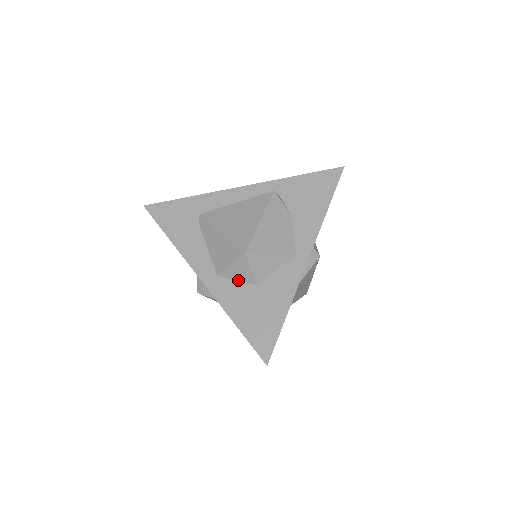
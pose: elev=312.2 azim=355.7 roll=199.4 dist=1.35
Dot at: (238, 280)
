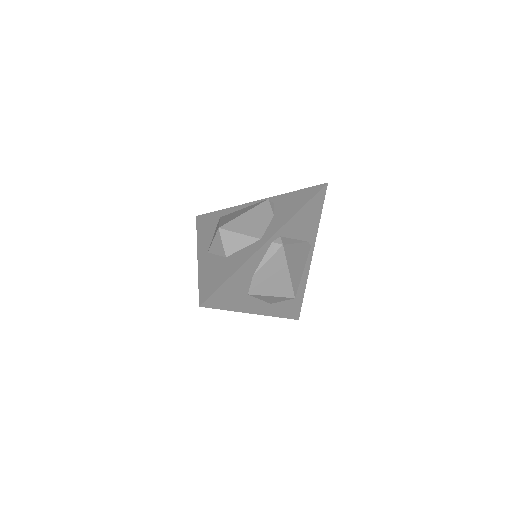
Dot at: (217, 255)
